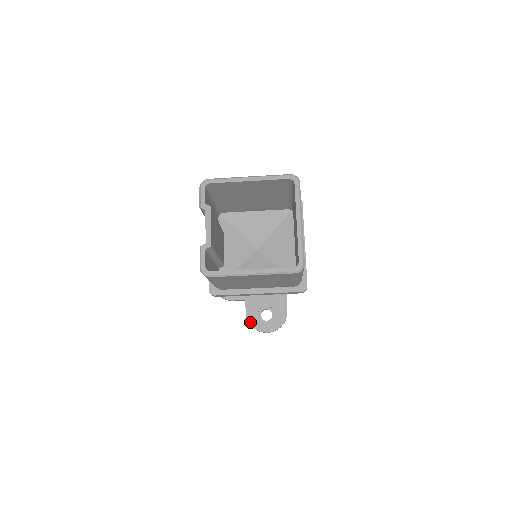
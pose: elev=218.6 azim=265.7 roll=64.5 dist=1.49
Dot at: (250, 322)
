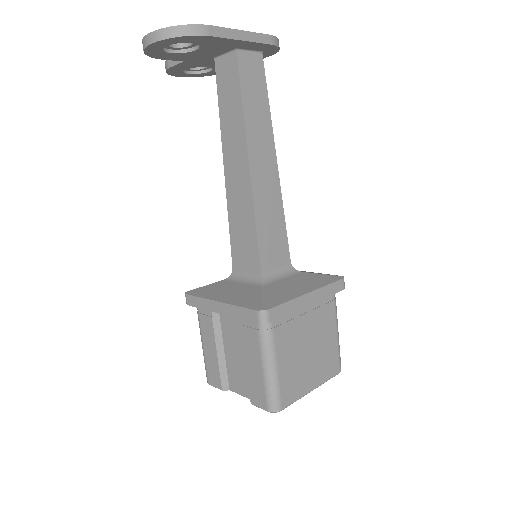
Dot at: (168, 72)
